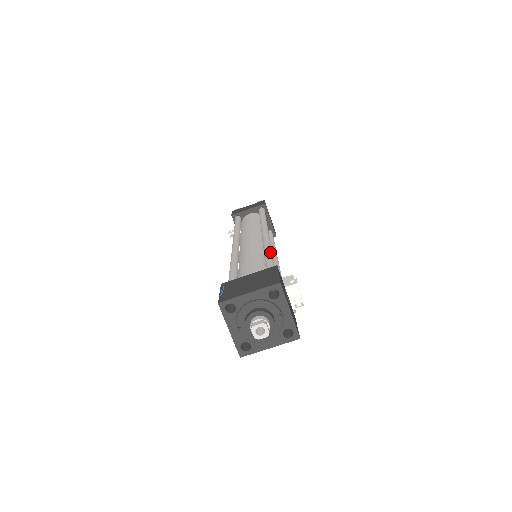
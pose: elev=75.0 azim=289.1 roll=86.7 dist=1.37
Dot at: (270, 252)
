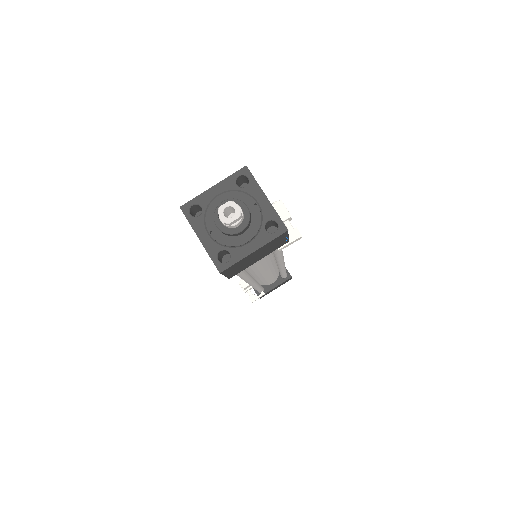
Dot at: occluded
